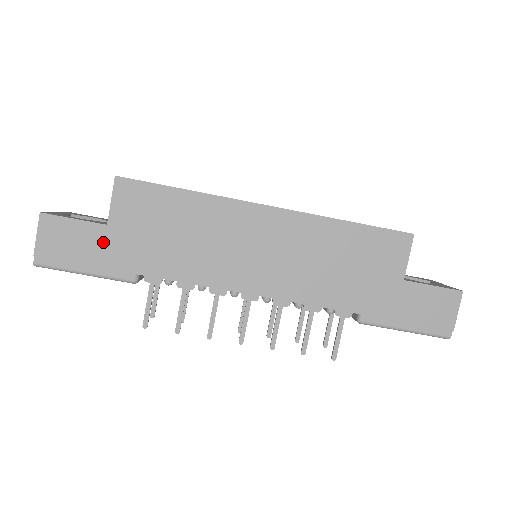
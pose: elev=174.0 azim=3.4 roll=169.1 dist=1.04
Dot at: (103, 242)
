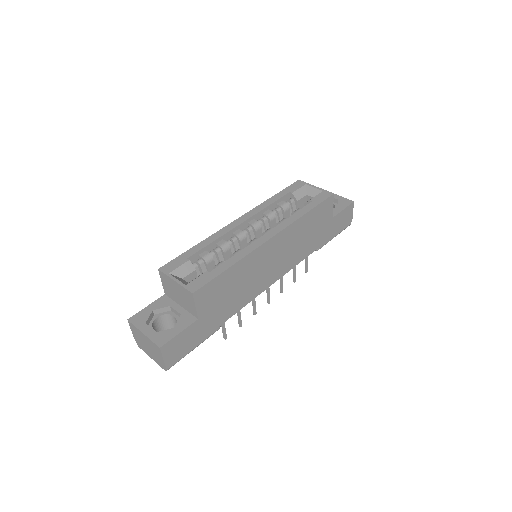
Dot at: (199, 328)
